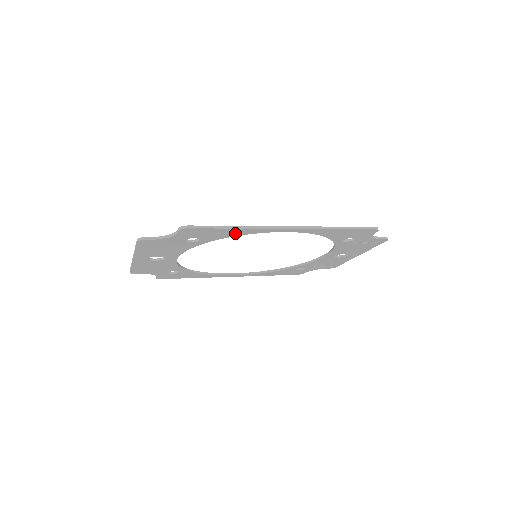
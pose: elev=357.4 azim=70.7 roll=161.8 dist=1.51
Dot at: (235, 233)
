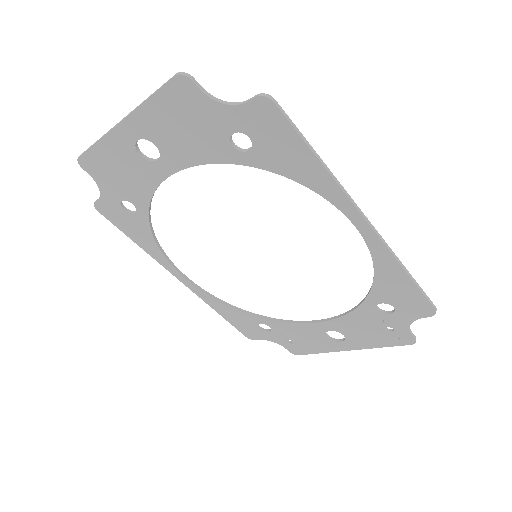
Dot at: (305, 173)
